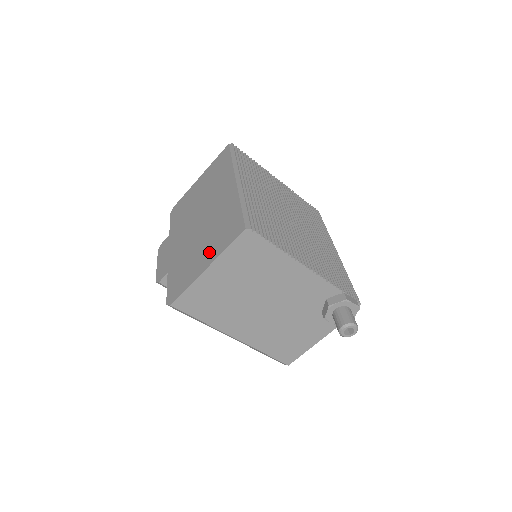
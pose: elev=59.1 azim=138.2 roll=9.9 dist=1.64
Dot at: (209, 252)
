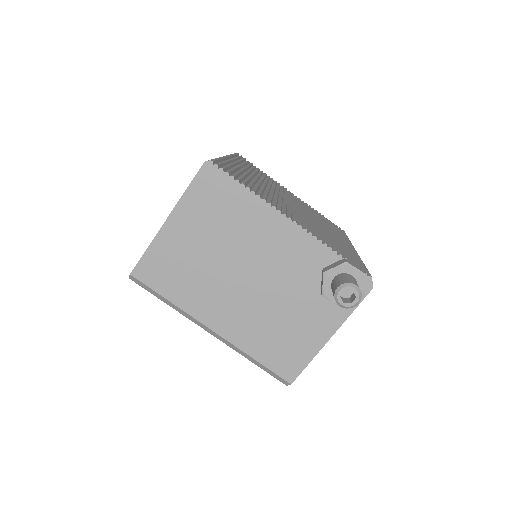
Dot at: occluded
